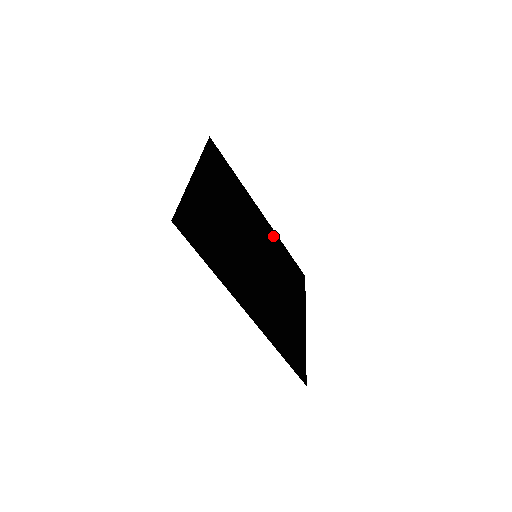
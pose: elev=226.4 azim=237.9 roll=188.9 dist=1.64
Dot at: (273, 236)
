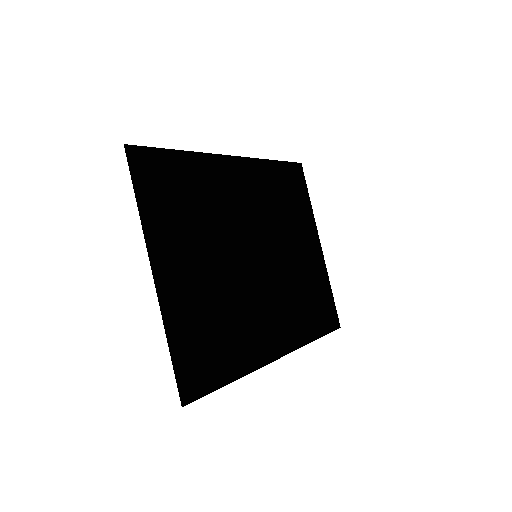
Dot at: (256, 172)
